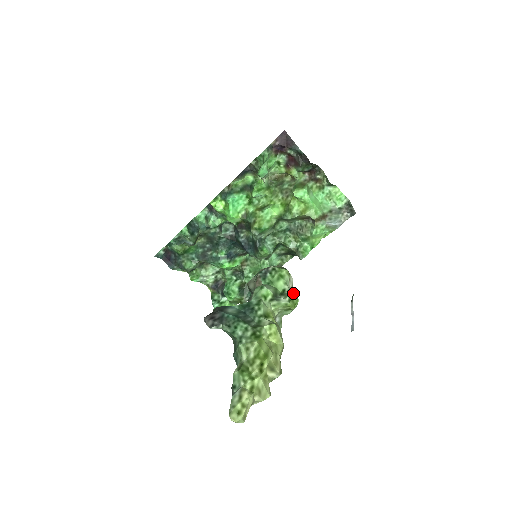
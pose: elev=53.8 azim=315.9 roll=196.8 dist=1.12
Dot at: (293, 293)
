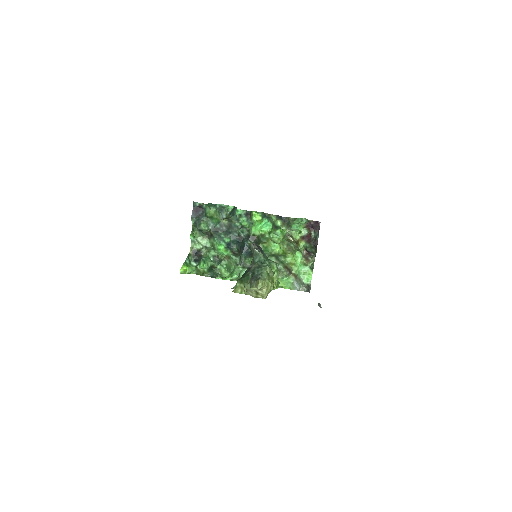
Dot at: occluded
